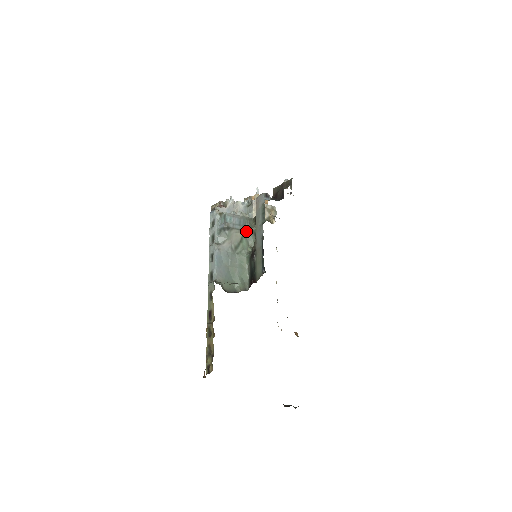
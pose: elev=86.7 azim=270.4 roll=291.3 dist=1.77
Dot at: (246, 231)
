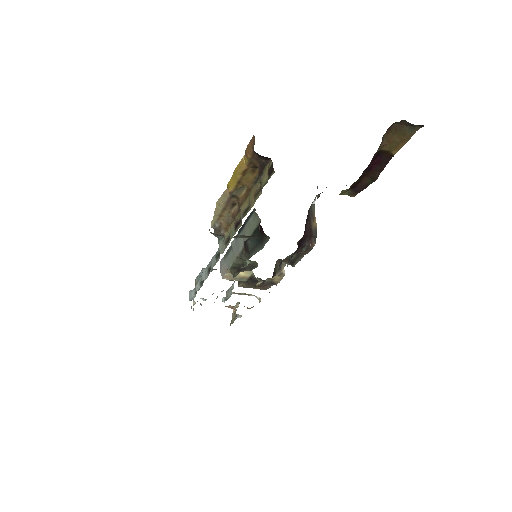
Dot at: occluded
